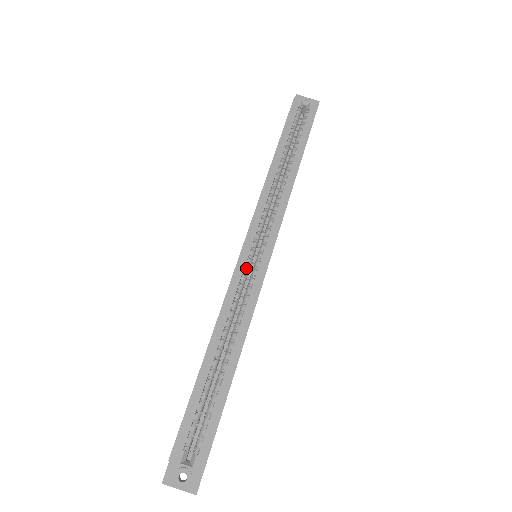
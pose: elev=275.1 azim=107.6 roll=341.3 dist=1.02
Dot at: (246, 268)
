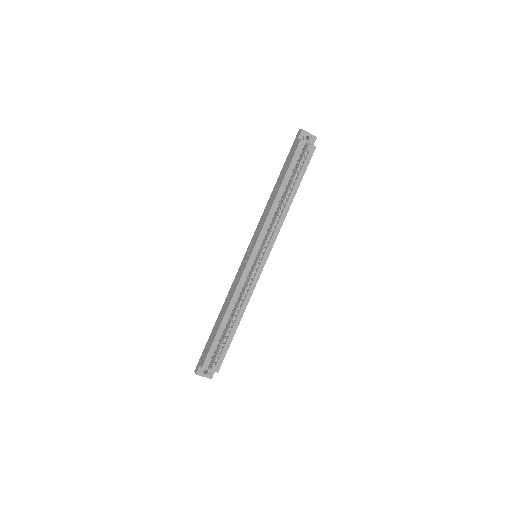
Dot at: (251, 268)
